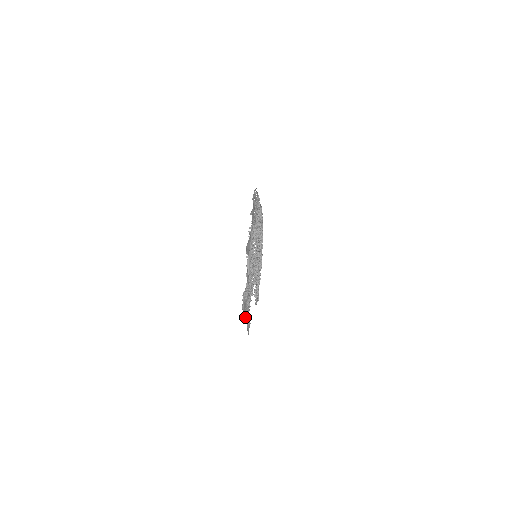
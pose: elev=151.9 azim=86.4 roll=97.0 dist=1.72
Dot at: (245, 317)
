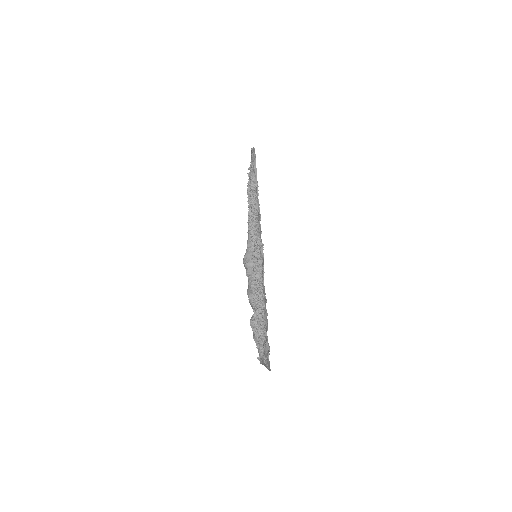
Dot at: occluded
